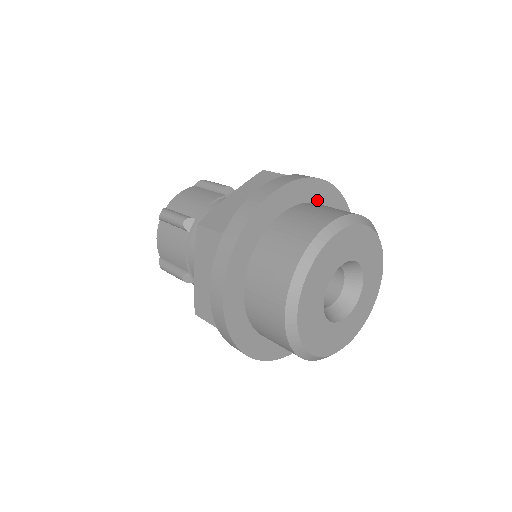
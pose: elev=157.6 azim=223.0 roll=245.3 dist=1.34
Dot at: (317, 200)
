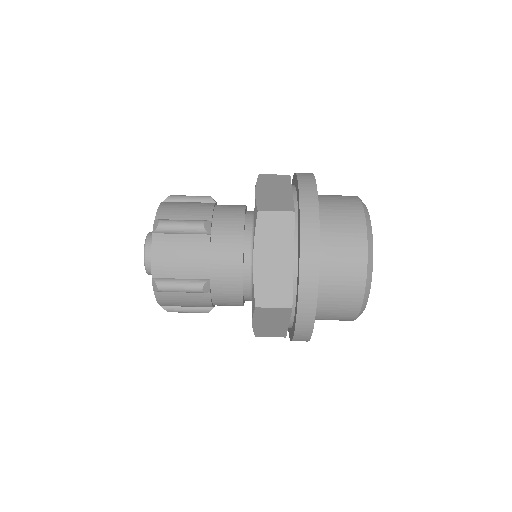
Dot at: occluded
